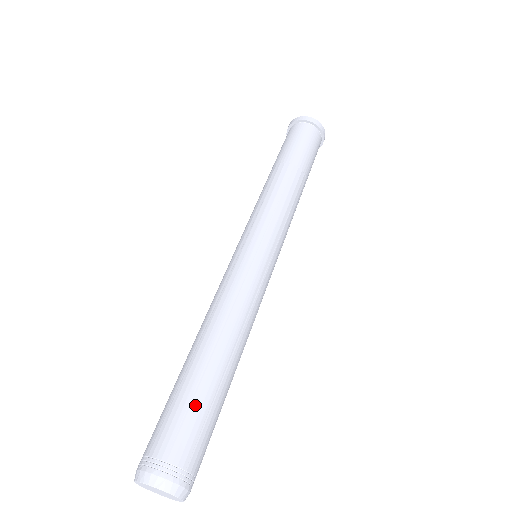
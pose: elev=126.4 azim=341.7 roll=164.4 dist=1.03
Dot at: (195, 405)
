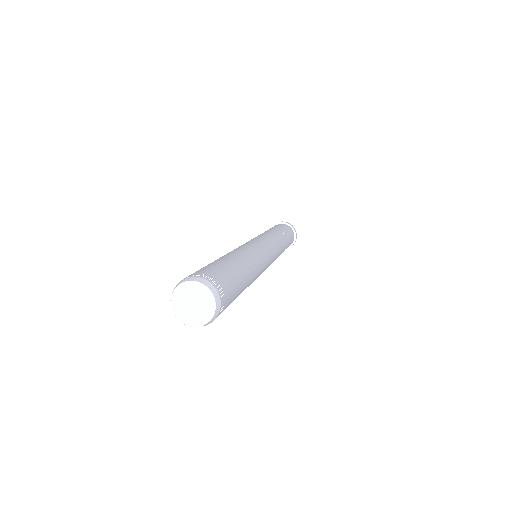
Dot at: (213, 264)
